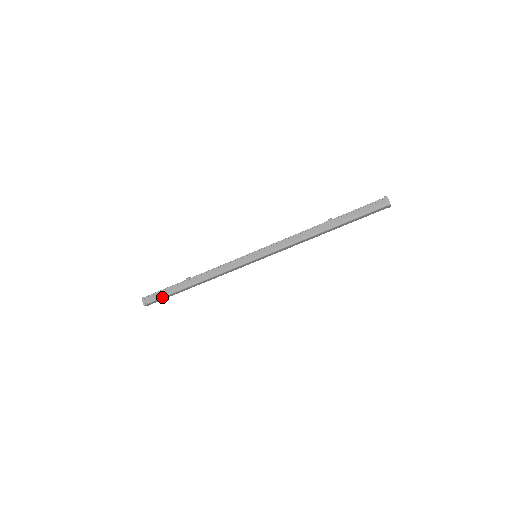
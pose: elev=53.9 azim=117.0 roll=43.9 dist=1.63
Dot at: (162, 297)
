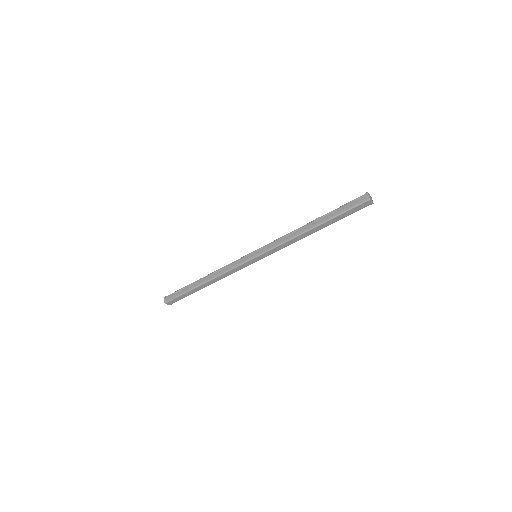
Dot at: (179, 295)
